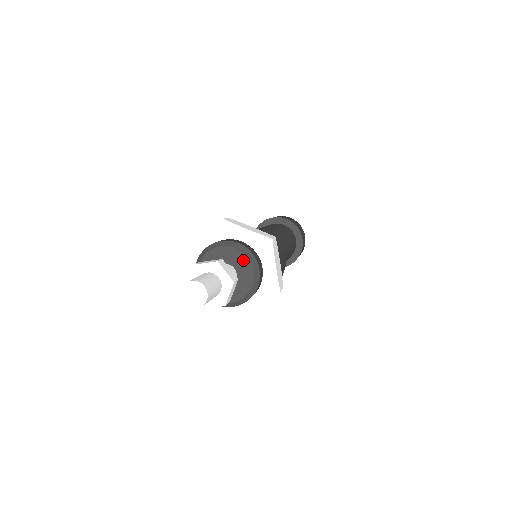
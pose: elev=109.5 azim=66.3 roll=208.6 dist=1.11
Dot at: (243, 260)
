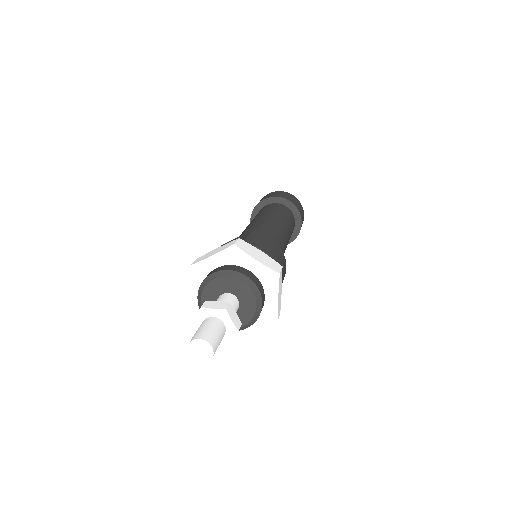
Dot at: (228, 282)
